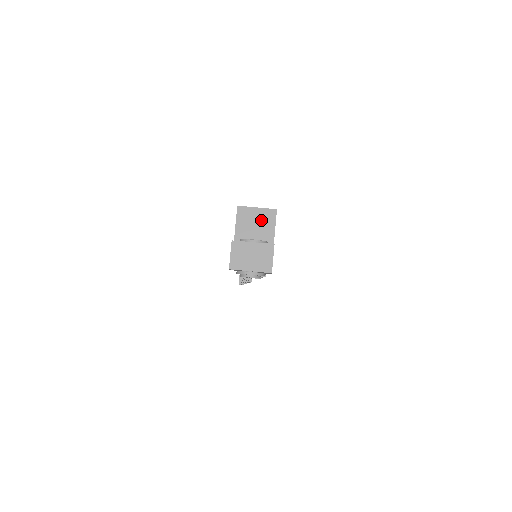
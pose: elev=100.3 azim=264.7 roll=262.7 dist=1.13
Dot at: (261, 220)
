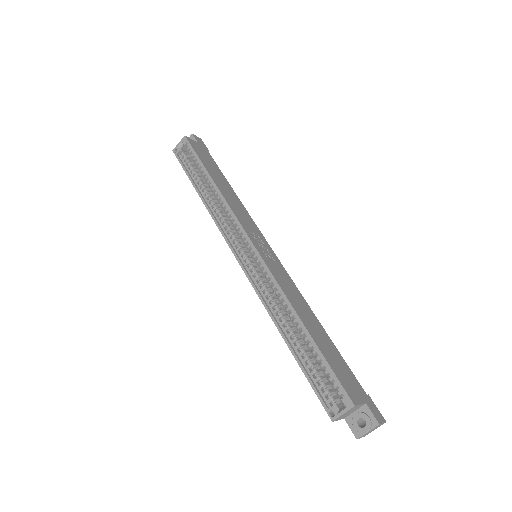
Dot at: (350, 411)
